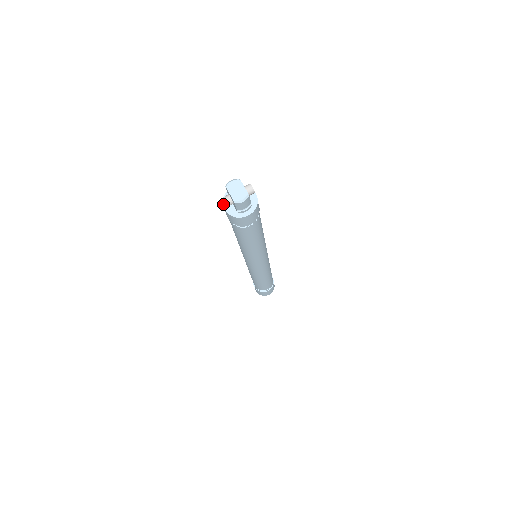
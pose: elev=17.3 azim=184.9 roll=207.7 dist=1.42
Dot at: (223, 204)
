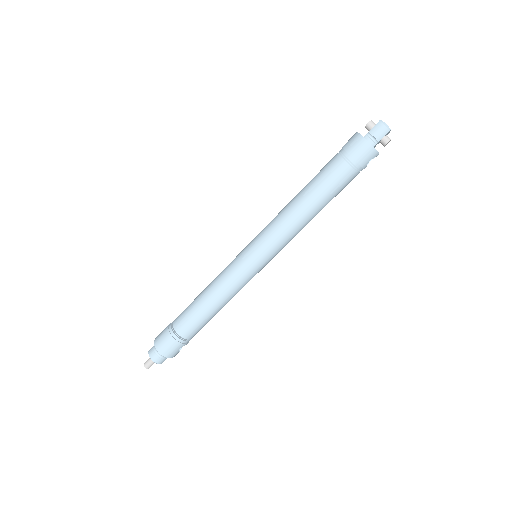
Dot at: occluded
